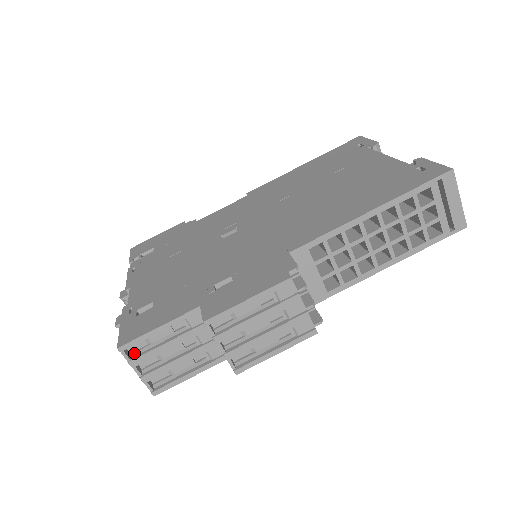
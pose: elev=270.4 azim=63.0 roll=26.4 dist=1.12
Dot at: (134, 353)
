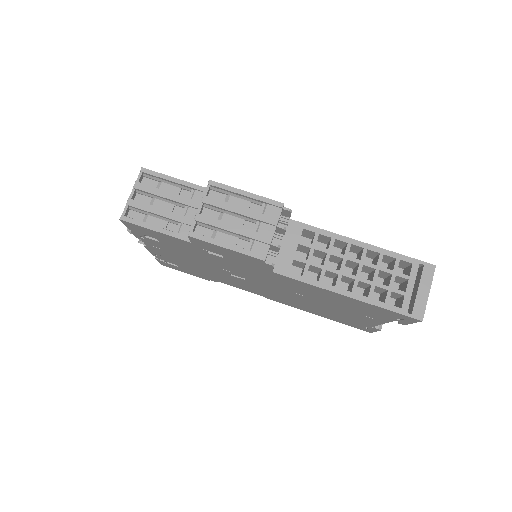
Dot at: (144, 184)
